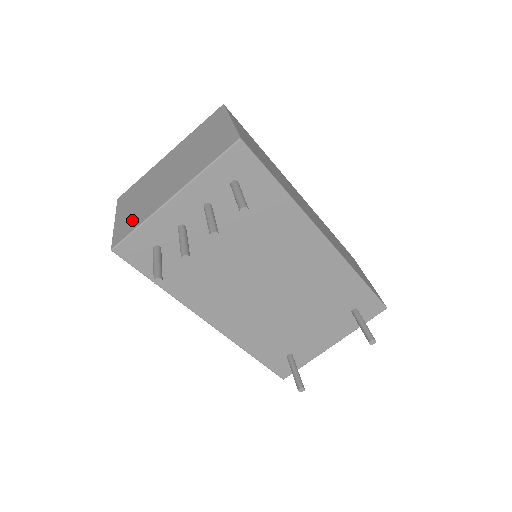
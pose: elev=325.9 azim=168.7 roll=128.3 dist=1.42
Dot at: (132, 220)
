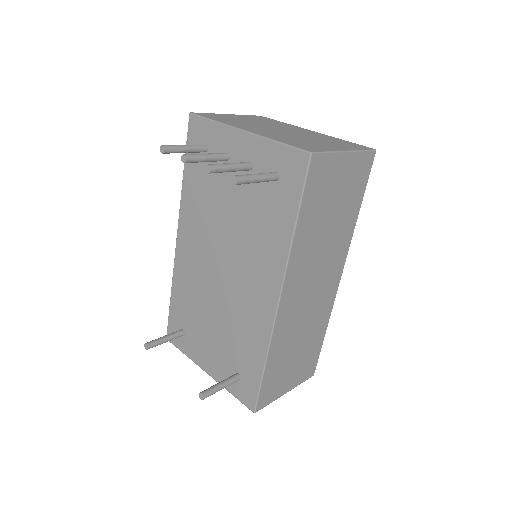
Dot at: (223, 118)
